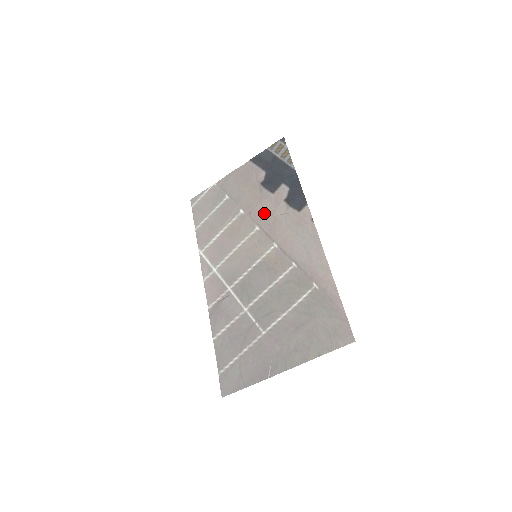
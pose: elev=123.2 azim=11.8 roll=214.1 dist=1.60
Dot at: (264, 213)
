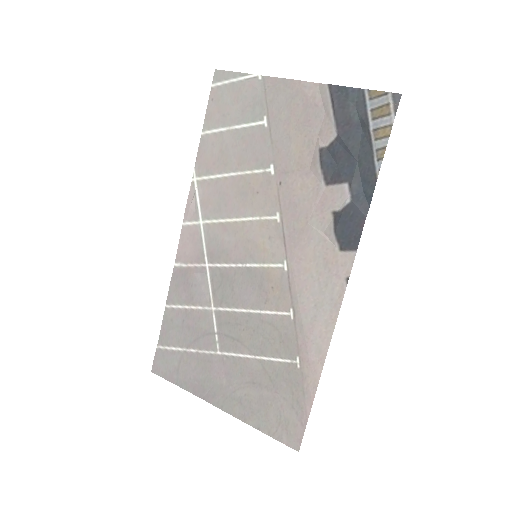
Dot at: (298, 204)
